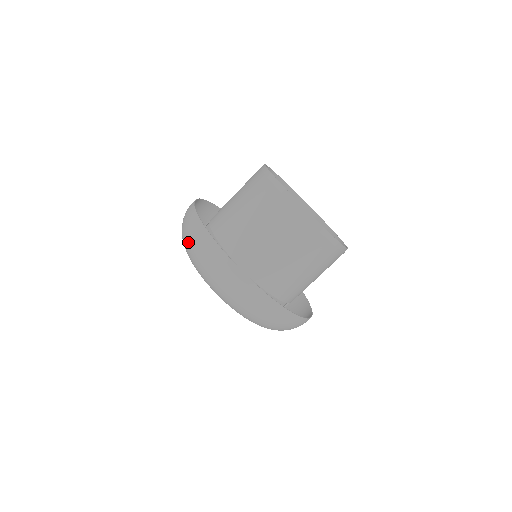
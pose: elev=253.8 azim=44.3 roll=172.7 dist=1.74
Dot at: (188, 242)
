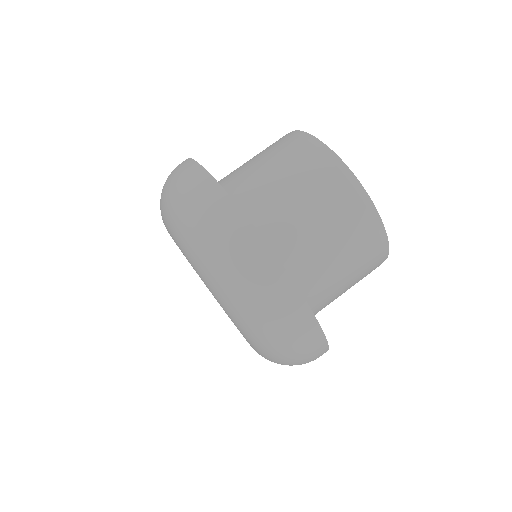
Dot at: (213, 243)
